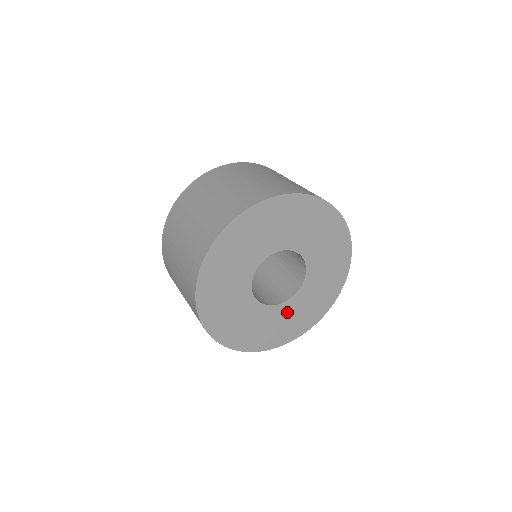
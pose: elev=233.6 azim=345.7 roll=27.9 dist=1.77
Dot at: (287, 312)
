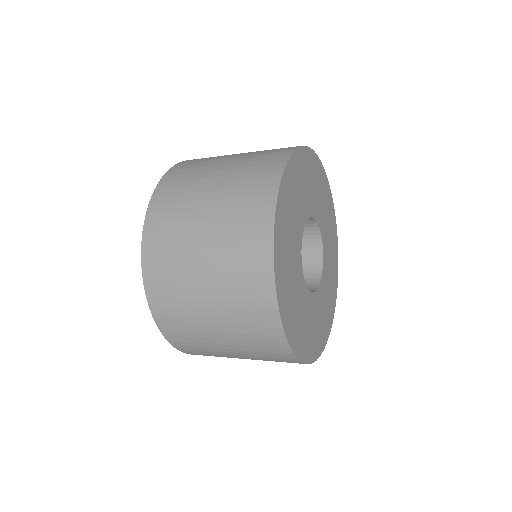
Dot at: (327, 268)
